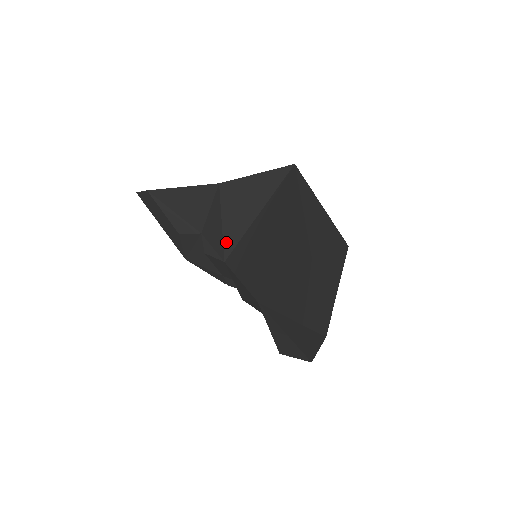
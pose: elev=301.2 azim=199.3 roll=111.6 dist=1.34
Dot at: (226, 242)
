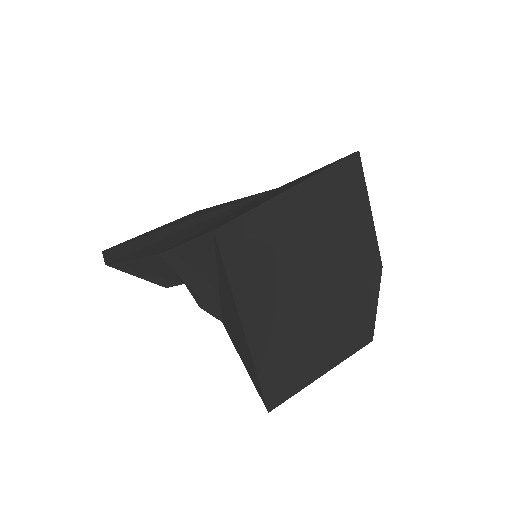
Dot at: (209, 306)
